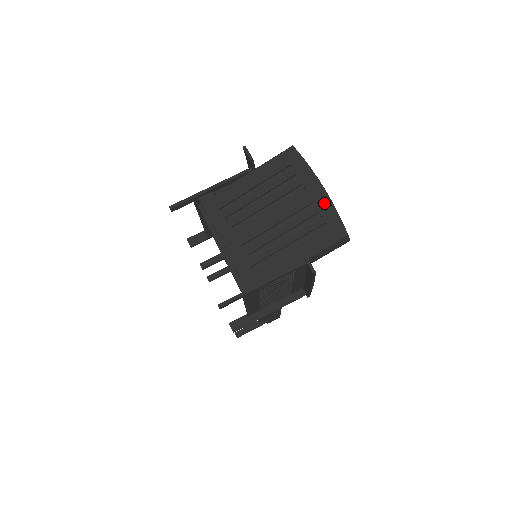
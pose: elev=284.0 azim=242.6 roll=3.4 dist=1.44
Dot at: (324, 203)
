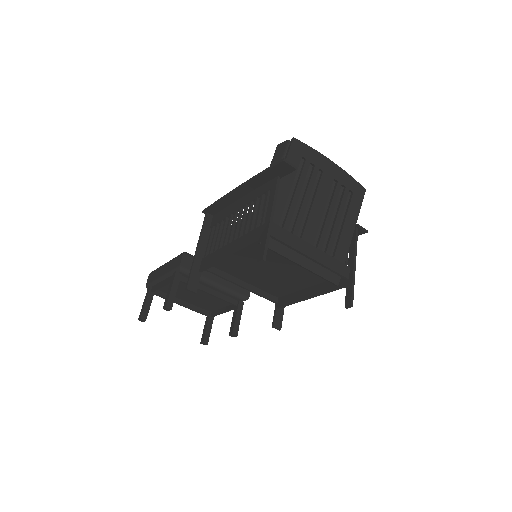
Dot at: (341, 175)
